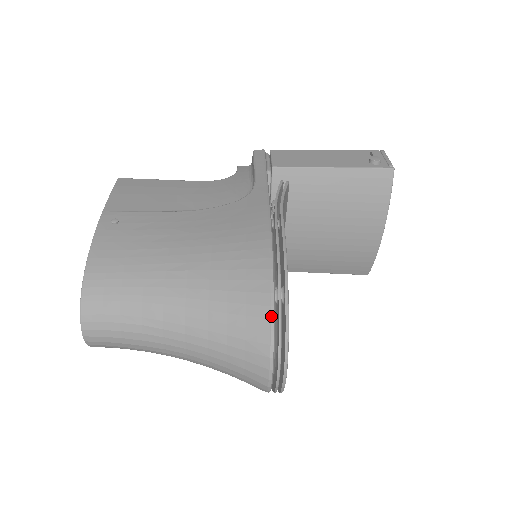
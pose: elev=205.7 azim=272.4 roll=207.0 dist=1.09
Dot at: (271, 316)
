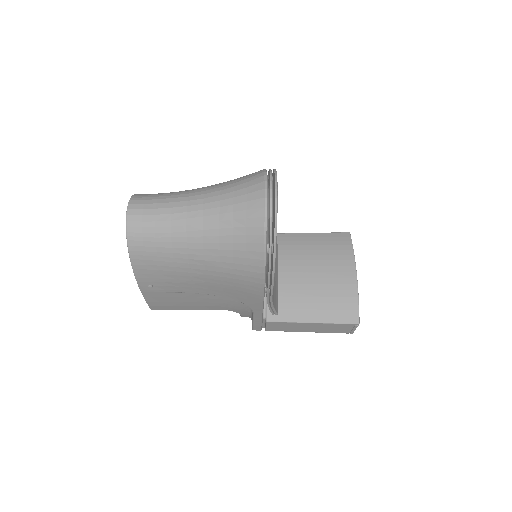
Dot at: (264, 169)
